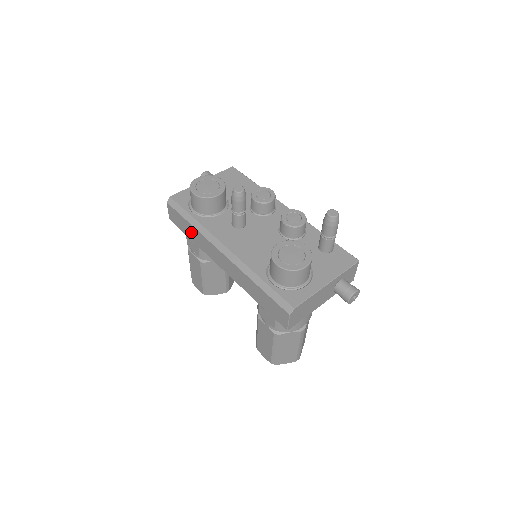
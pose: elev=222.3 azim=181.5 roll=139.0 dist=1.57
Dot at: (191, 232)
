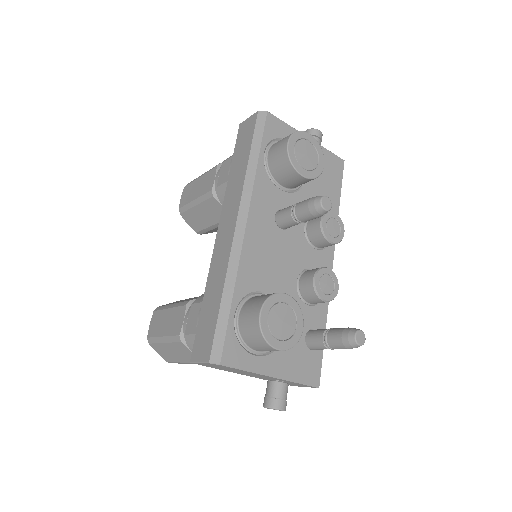
Dot at: (239, 165)
